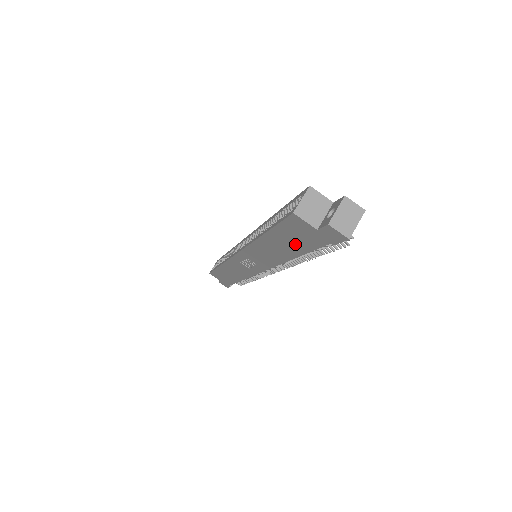
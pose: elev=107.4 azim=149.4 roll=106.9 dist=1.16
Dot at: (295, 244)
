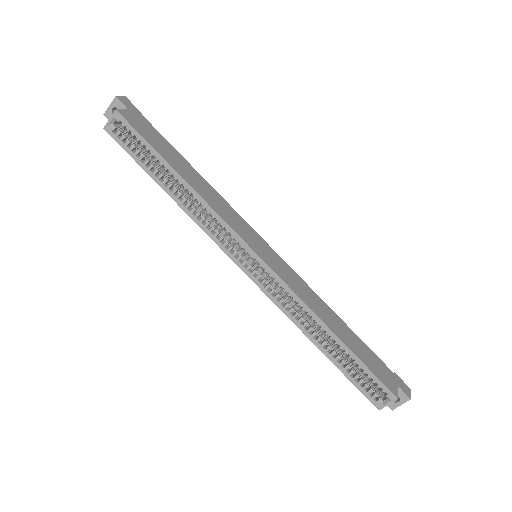
Dot at: occluded
